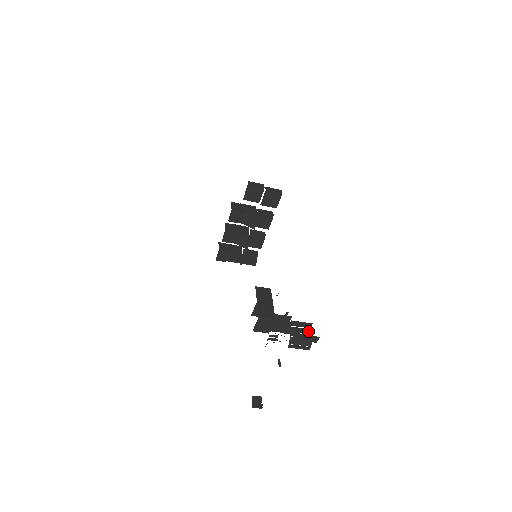
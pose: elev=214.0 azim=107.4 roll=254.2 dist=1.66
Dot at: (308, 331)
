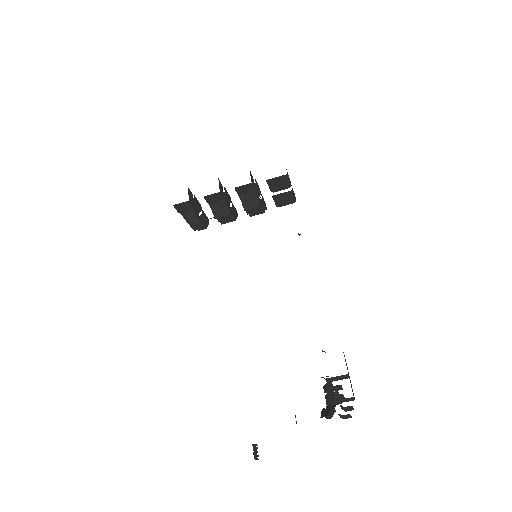
Dot at: (338, 403)
